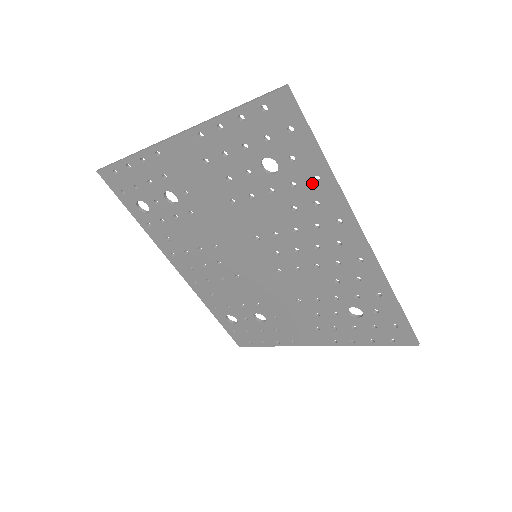
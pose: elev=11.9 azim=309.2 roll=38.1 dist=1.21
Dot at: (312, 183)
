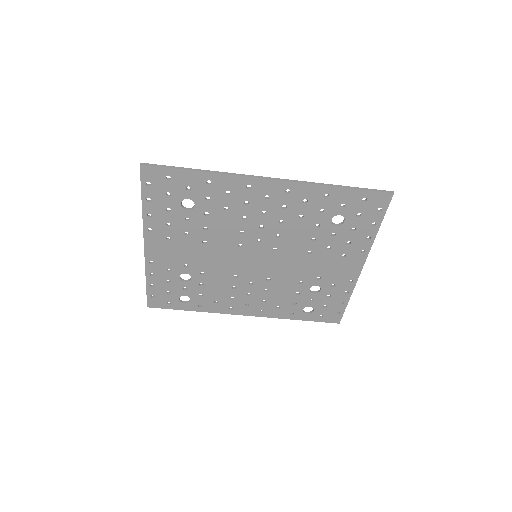
Dot at: (211, 187)
